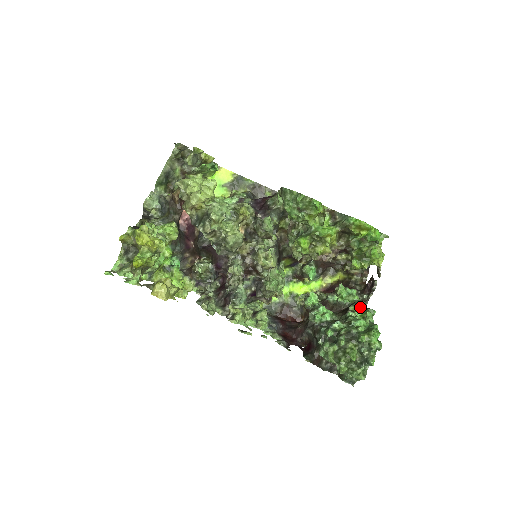
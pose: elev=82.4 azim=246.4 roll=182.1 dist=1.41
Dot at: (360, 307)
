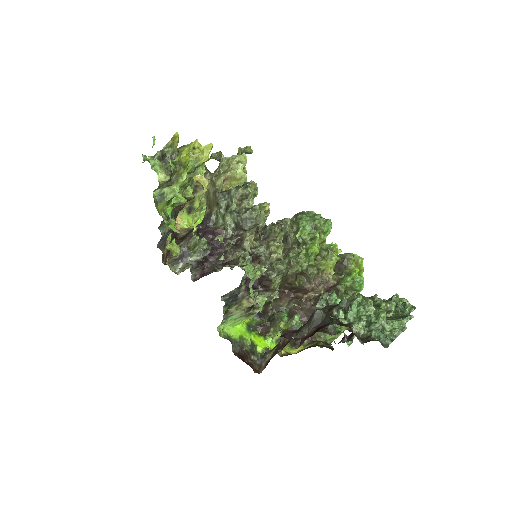
Dot at: occluded
